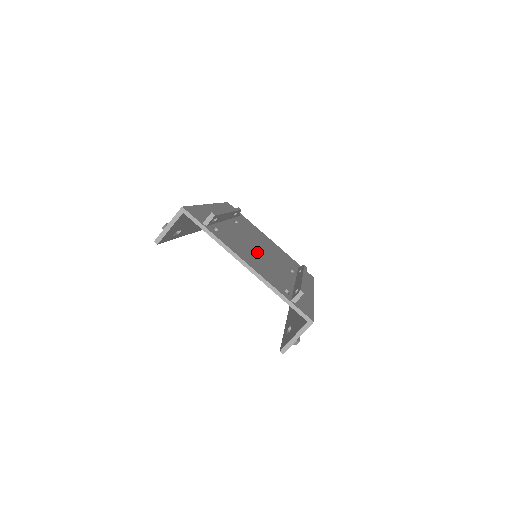
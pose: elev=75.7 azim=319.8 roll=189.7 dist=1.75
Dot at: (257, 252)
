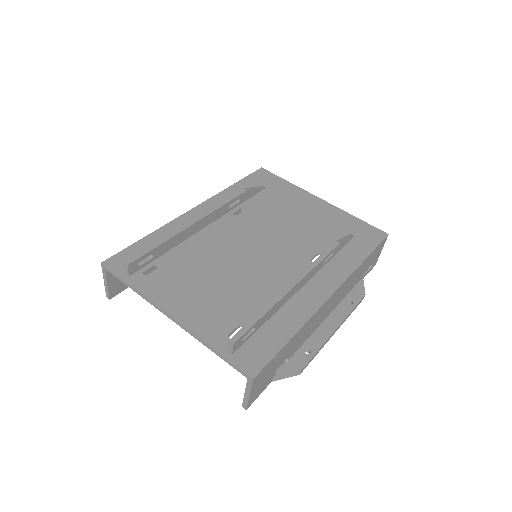
Dot at: (234, 264)
